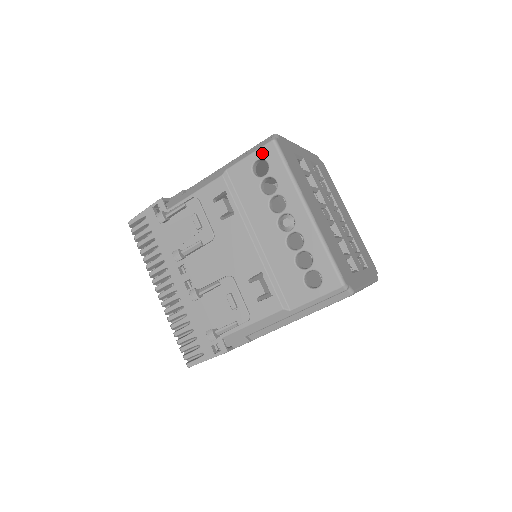
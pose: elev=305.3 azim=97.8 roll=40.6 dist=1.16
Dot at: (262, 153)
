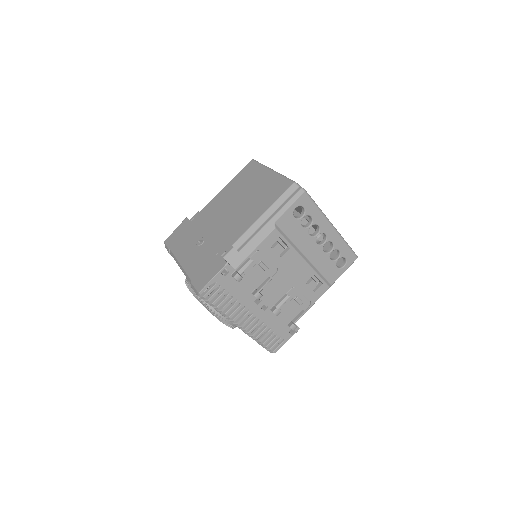
Dot at: (299, 202)
